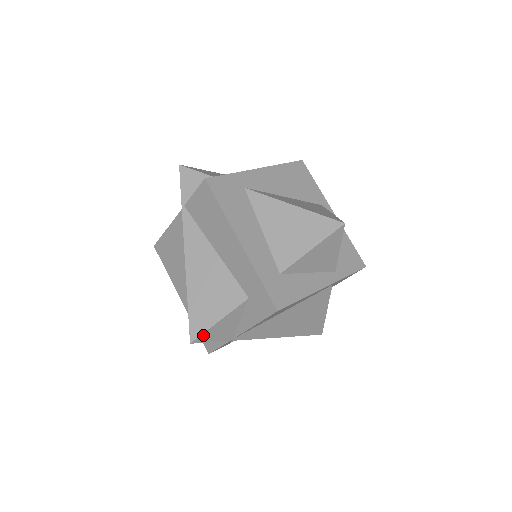
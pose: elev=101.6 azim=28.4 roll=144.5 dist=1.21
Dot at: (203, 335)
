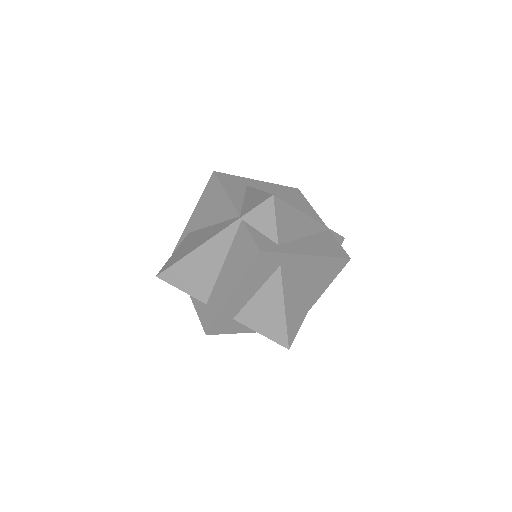
Dot at: (167, 282)
